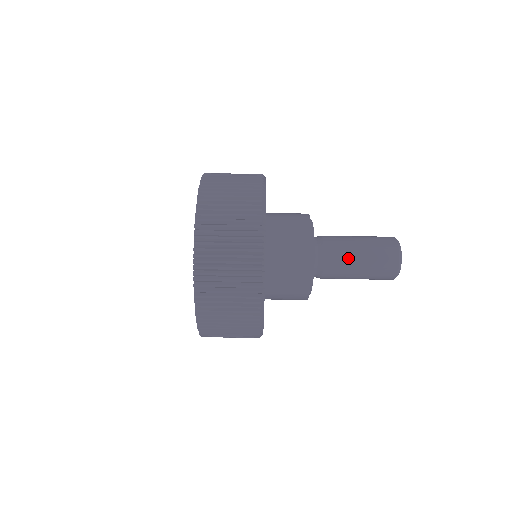
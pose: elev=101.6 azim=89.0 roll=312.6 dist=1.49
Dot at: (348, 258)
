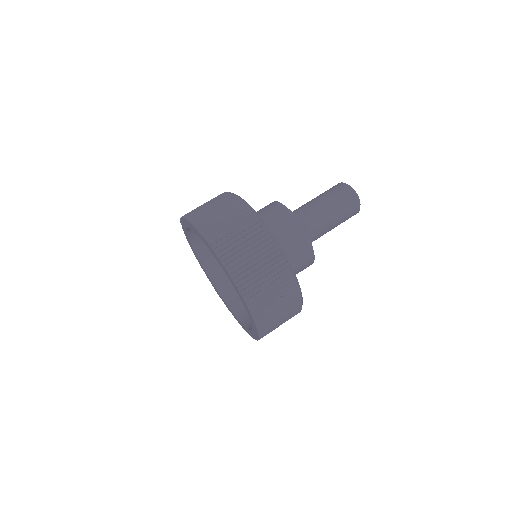
Dot at: (328, 227)
